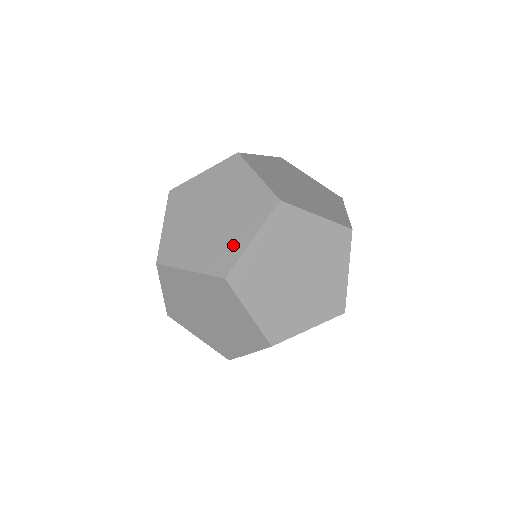
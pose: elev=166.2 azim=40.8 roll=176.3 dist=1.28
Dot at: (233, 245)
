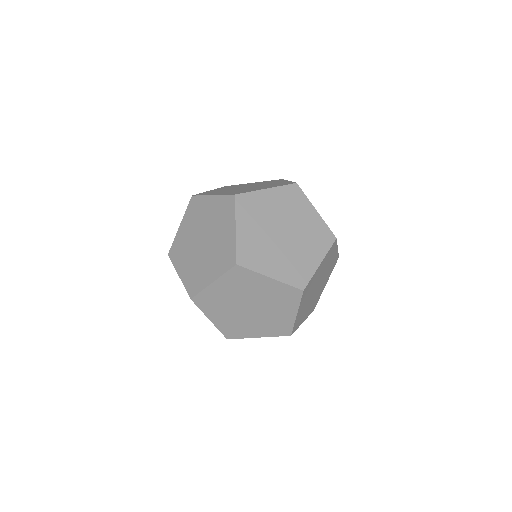
Dot at: (252, 190)
